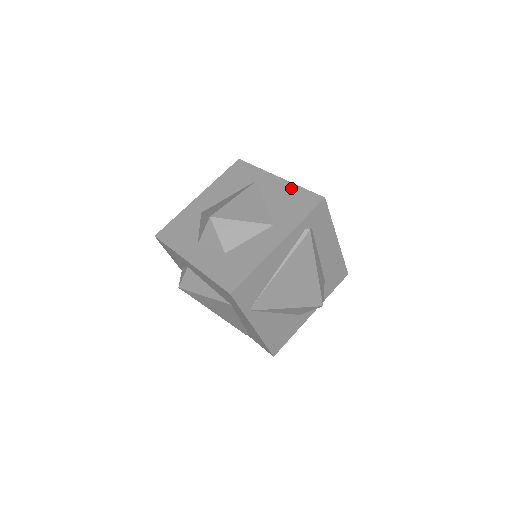
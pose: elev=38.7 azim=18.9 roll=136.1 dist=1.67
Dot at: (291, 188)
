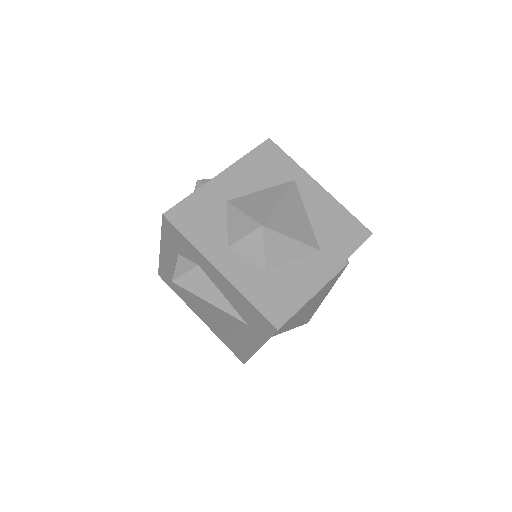
Dot at: (336, 207)
